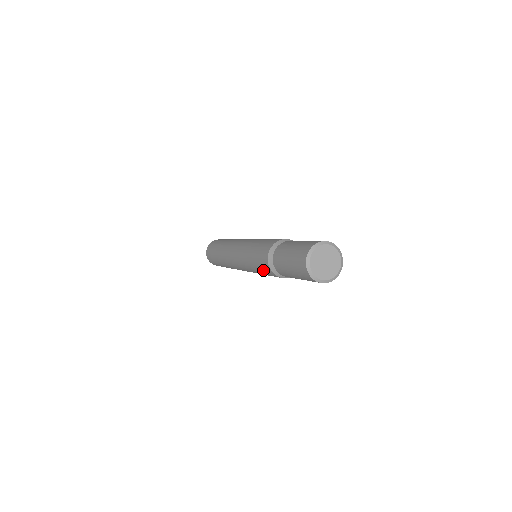
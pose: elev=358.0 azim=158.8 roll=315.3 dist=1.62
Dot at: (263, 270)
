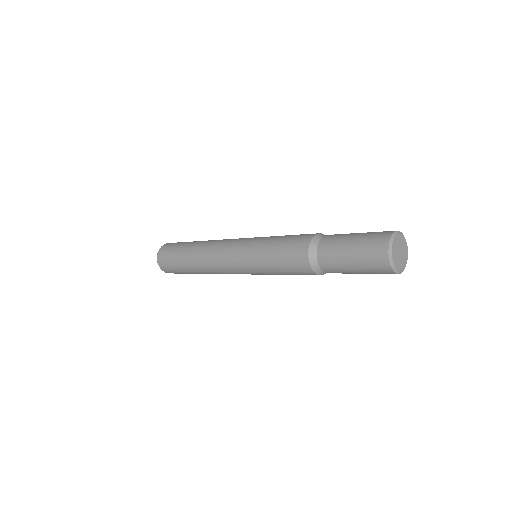
Dot at: (291, 266)
